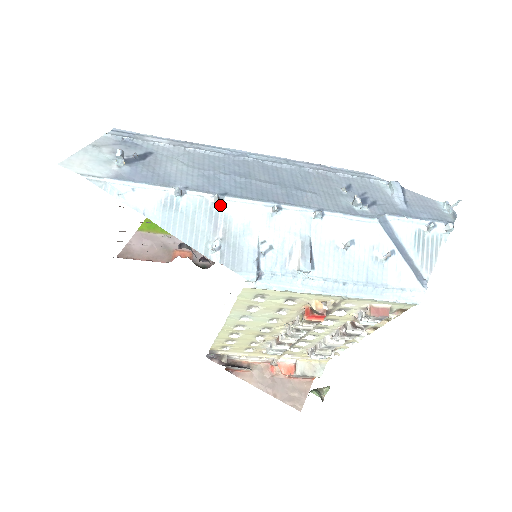
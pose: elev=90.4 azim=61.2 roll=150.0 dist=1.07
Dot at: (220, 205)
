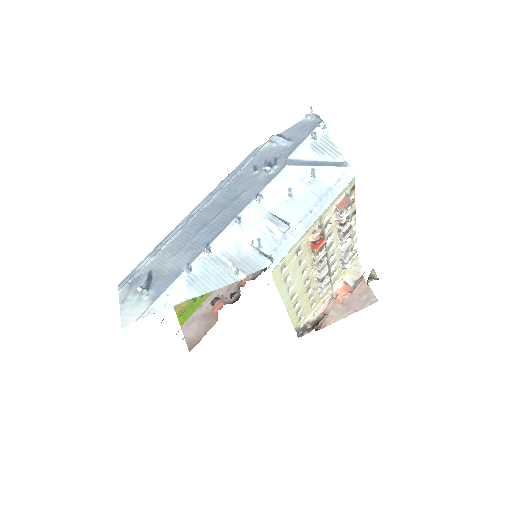
Dot at: (212, 252)
